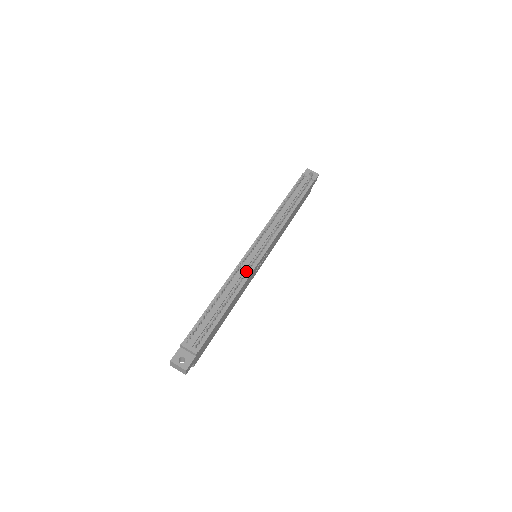
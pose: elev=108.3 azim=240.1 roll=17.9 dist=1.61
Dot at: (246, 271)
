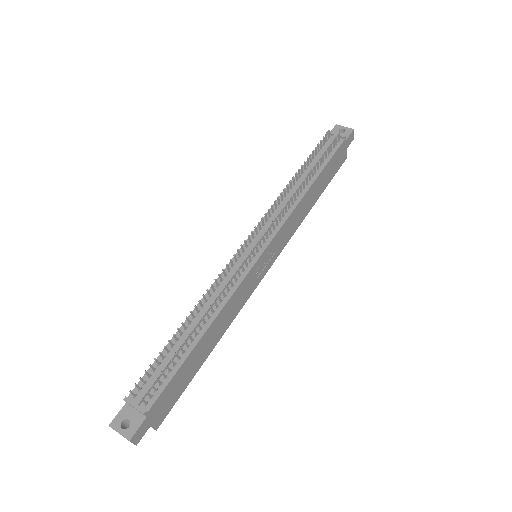
Dot at: occluded
